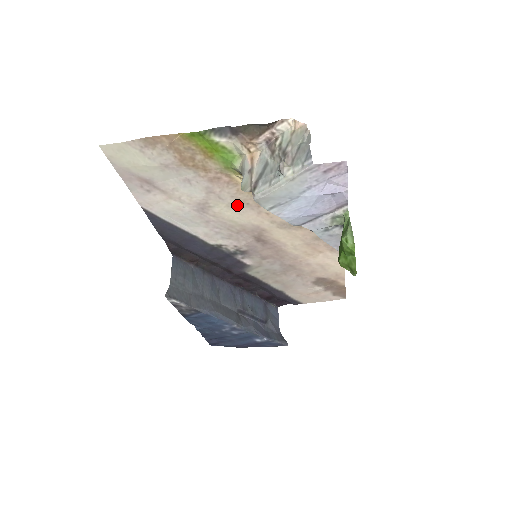
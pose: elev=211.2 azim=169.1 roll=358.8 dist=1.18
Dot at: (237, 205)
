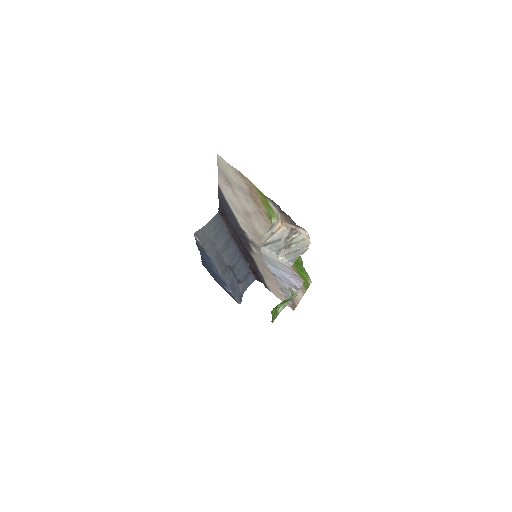
Dot at: (264, 229)
